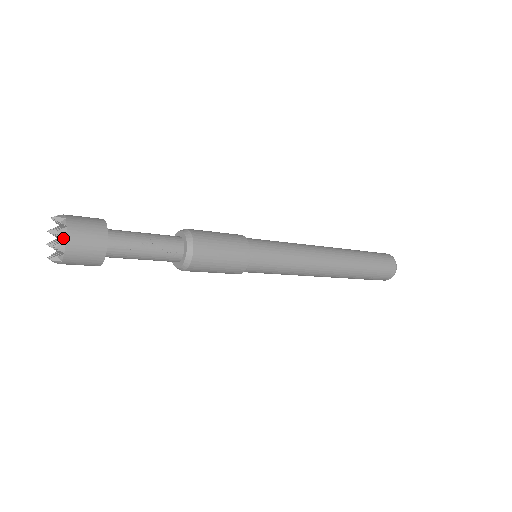
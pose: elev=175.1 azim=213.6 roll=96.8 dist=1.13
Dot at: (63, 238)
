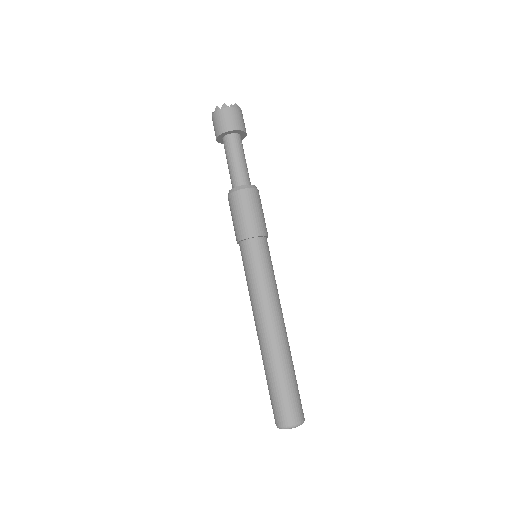
Dot at: (239, 110)
